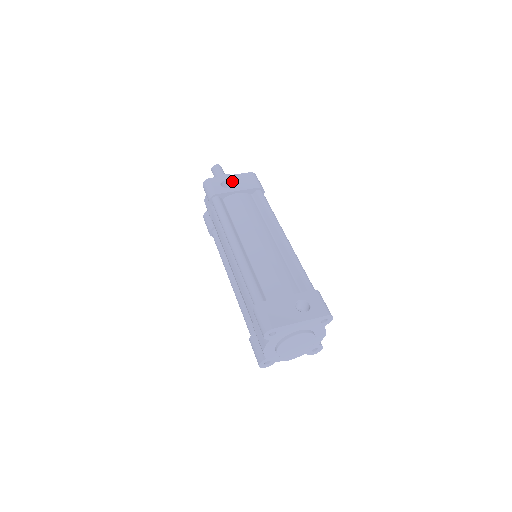
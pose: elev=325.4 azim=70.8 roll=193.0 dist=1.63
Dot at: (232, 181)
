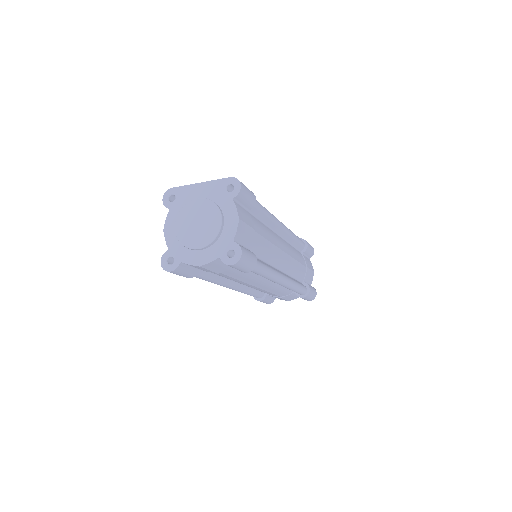
Dot at: occluded
